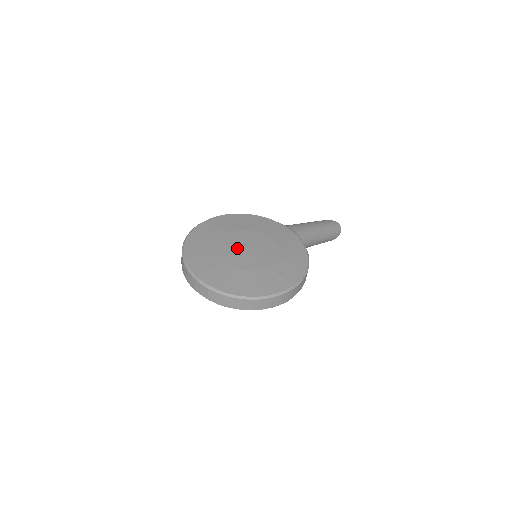
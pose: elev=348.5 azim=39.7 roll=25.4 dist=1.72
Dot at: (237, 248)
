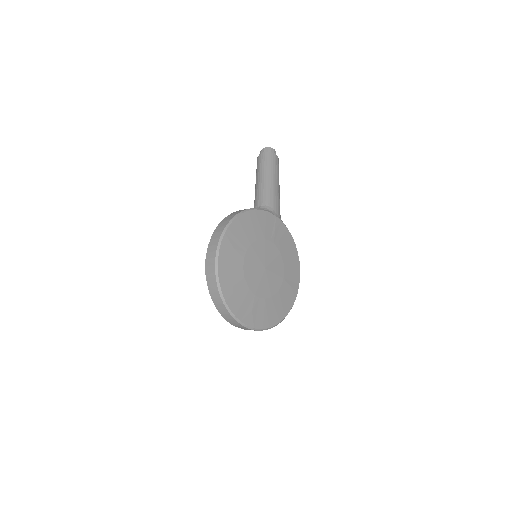
Dot at: (260, 273)
